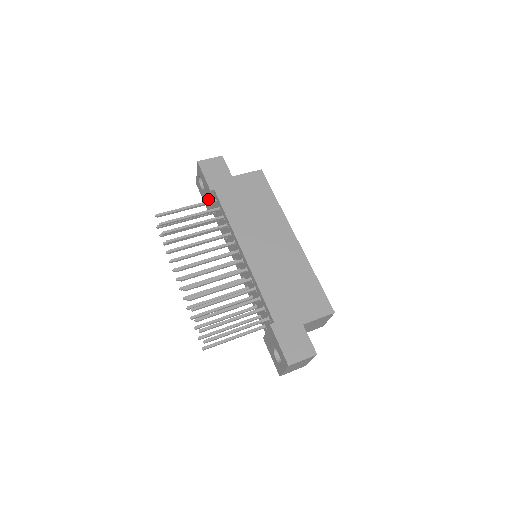
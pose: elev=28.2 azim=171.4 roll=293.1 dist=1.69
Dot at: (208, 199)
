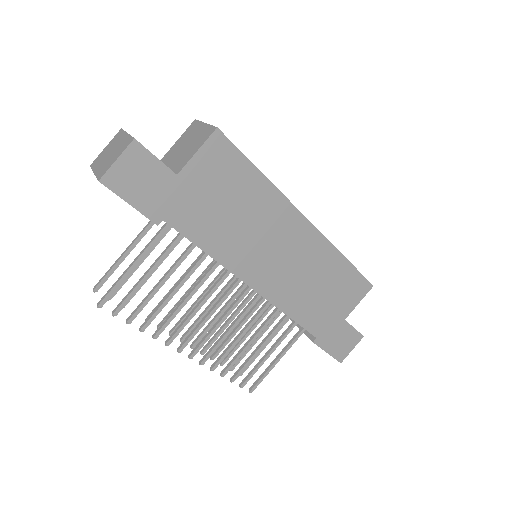
Dot at: occluded
